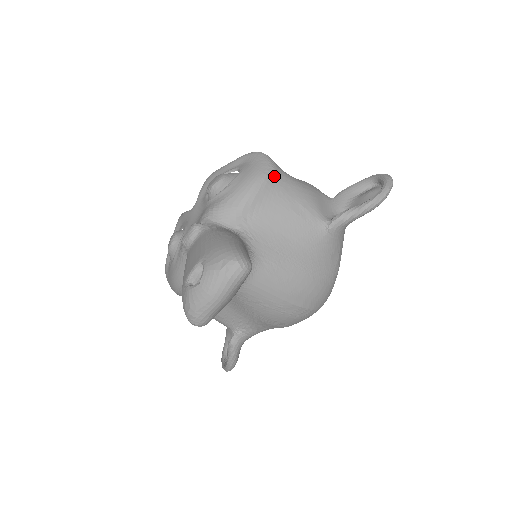
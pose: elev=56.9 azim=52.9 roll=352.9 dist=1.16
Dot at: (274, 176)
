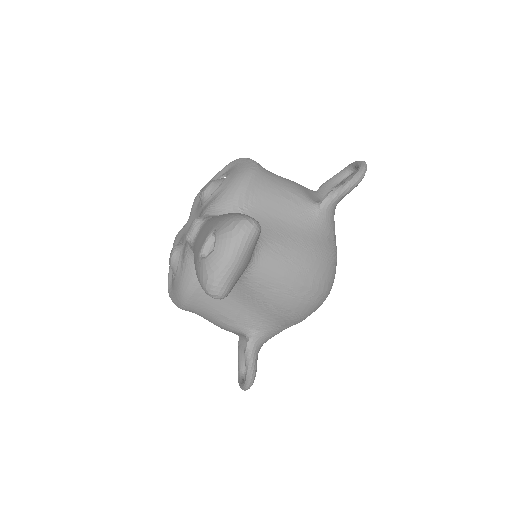
Dot at: (260, 171)
